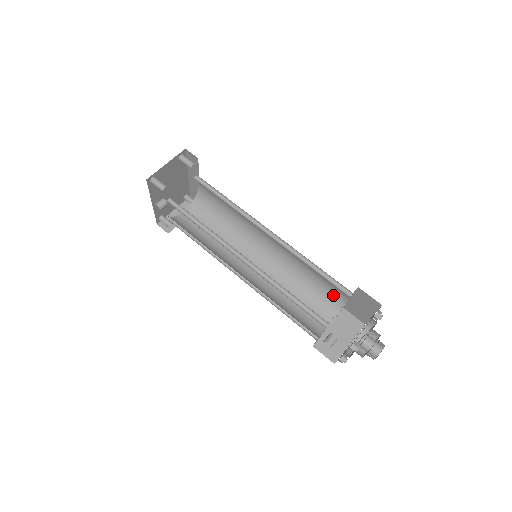
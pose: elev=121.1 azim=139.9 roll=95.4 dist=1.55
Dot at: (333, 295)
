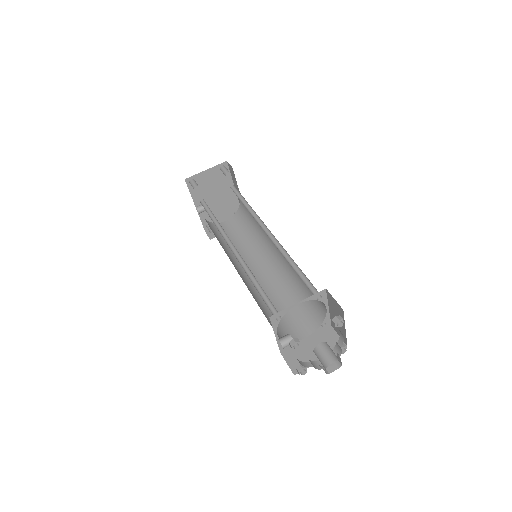
Dot at: (317, 305)
